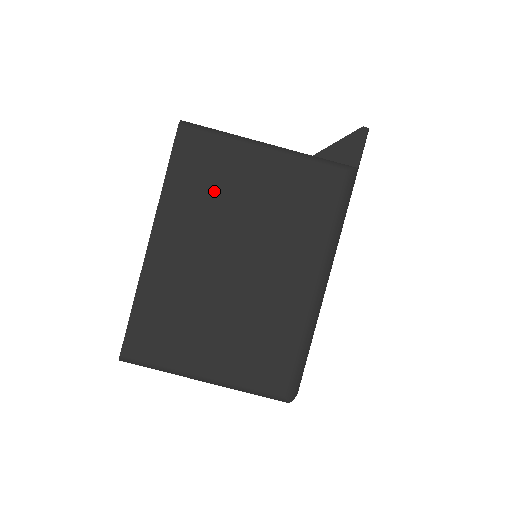
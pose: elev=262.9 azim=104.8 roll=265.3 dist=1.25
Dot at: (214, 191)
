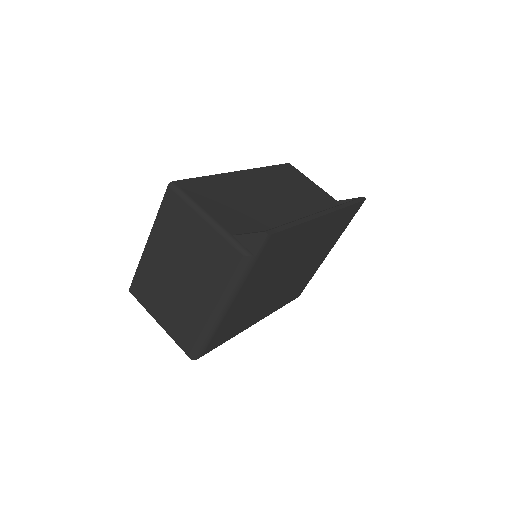
Dot at: (178, 231)
